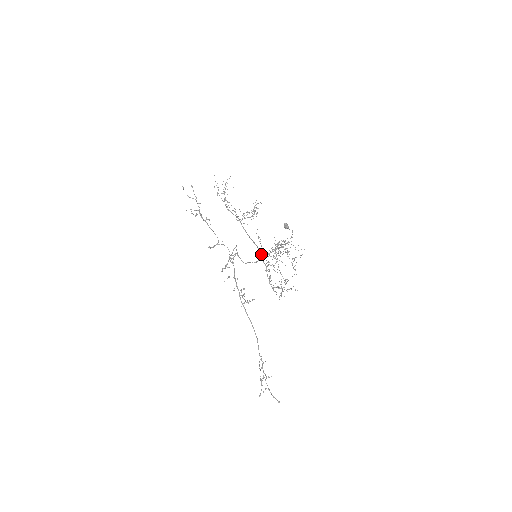
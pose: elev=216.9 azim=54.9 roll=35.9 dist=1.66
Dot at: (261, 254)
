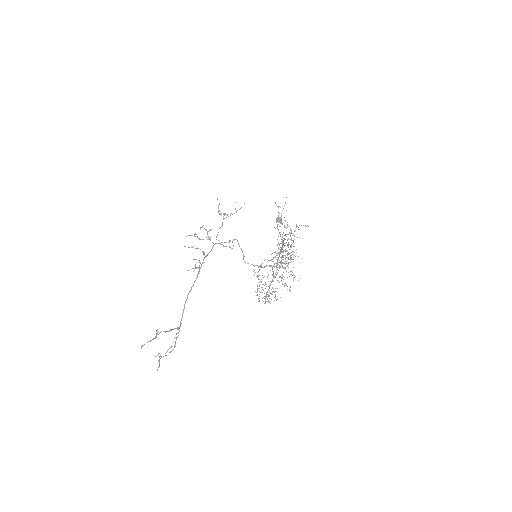
Dot at: (268, 260)
